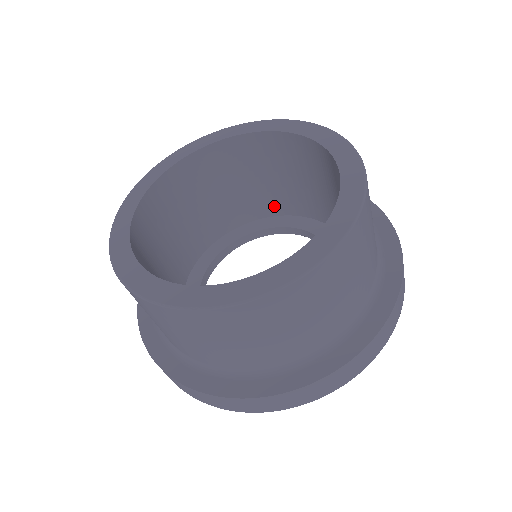
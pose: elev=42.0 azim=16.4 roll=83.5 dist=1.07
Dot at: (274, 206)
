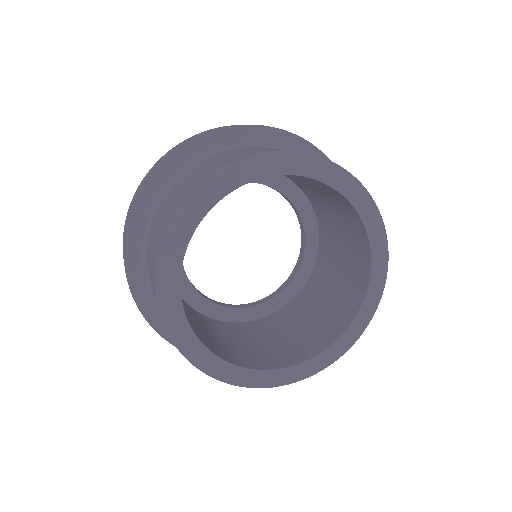
Dot at: (292, 178)
